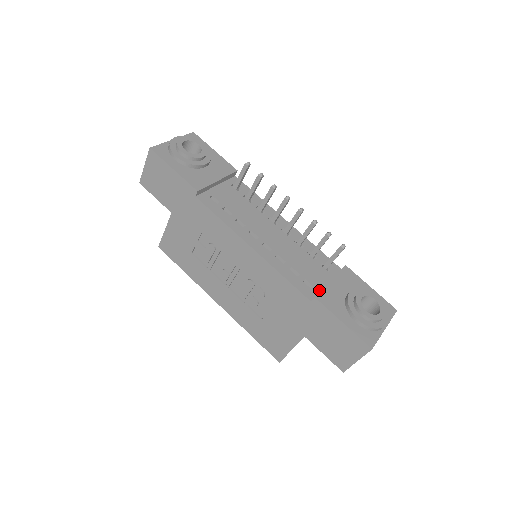
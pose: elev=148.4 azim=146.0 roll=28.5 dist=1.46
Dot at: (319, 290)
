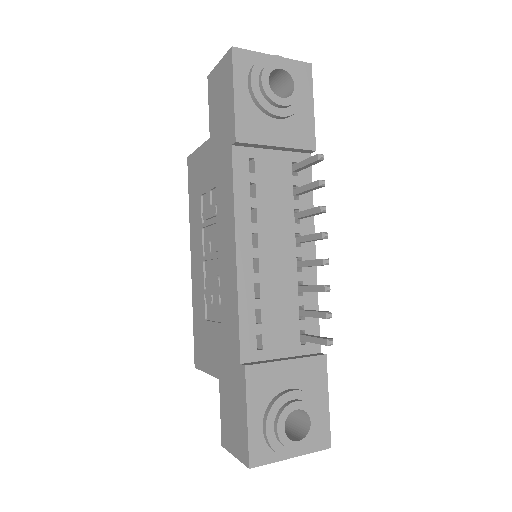
Dot at: (265, 357)
